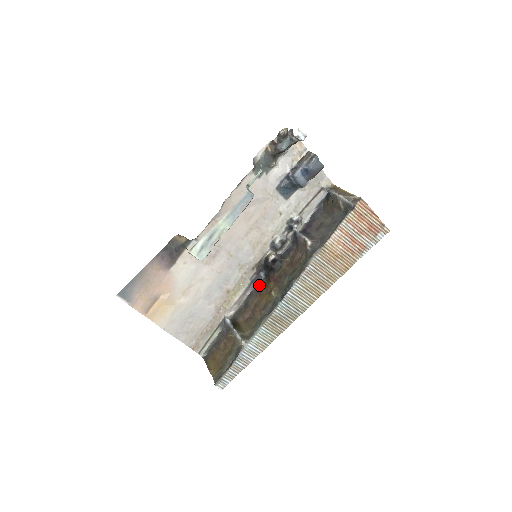
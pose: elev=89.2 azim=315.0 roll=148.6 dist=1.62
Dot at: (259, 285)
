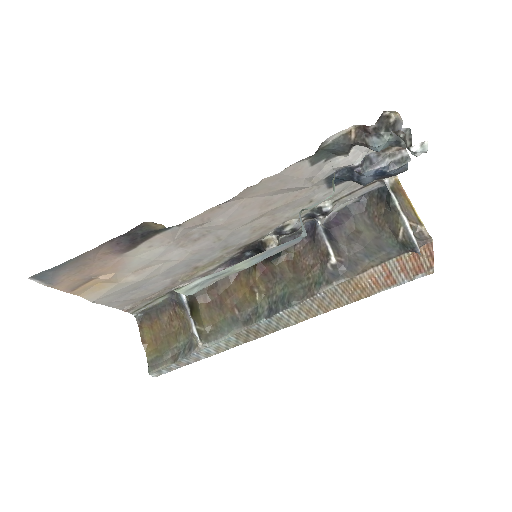
Dot at: occluded
